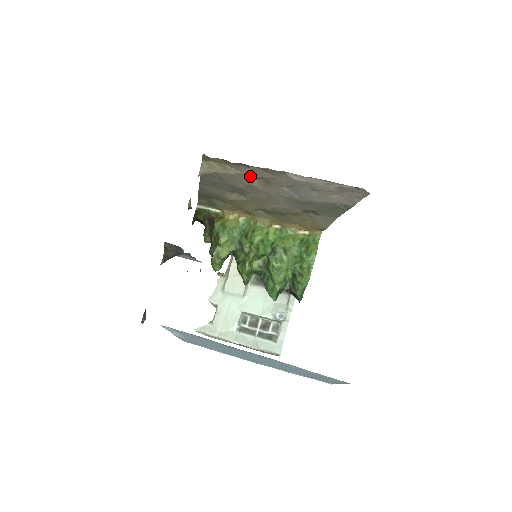
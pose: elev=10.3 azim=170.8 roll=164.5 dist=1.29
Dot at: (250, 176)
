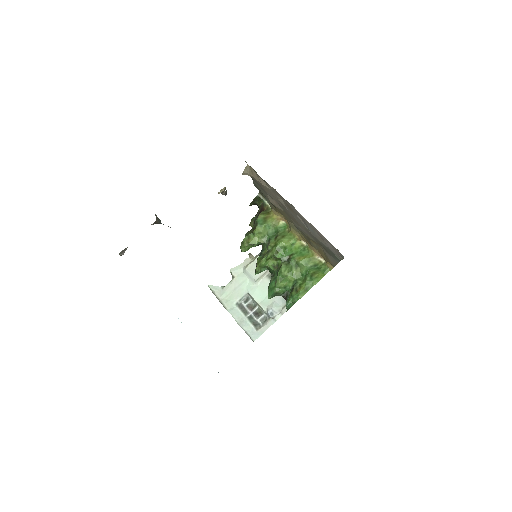
Dot at: (276, 194)
